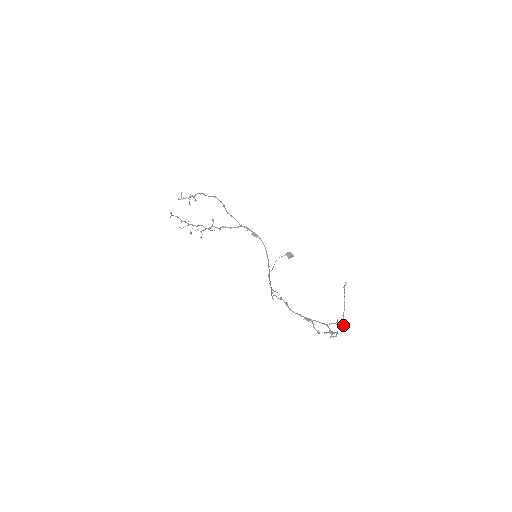
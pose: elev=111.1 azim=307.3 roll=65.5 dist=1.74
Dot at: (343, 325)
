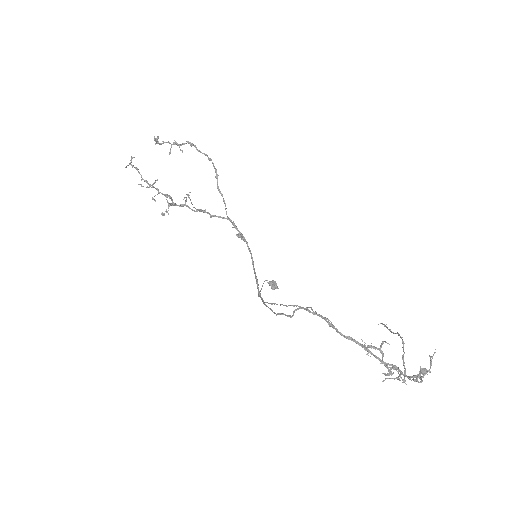
Dot at: occluded
